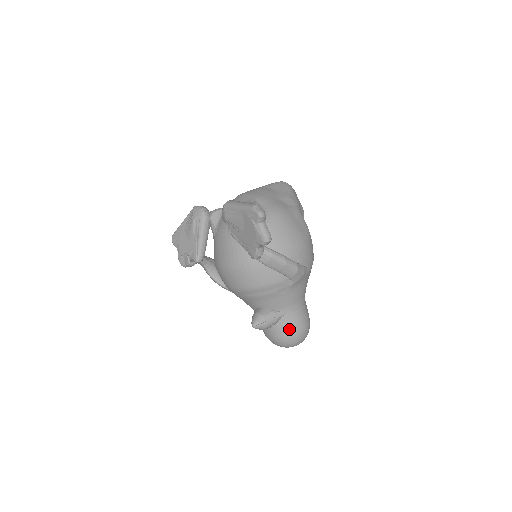
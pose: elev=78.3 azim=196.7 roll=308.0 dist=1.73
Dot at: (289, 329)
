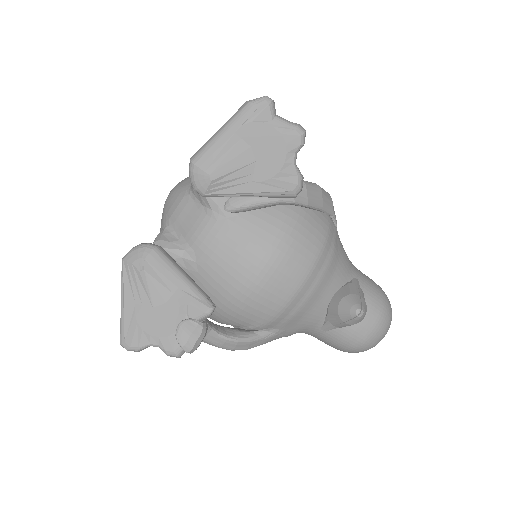
Dot at: (376, 295)
